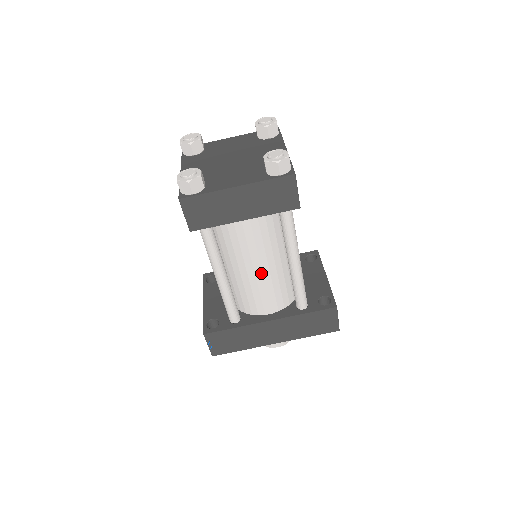
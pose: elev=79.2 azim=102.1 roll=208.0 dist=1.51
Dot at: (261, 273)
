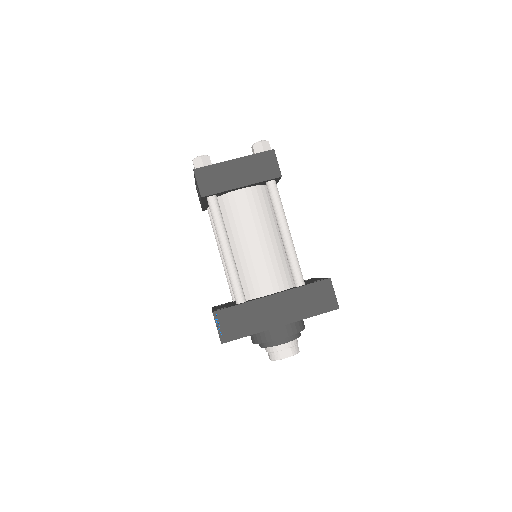
Dot at: (260, 246)
